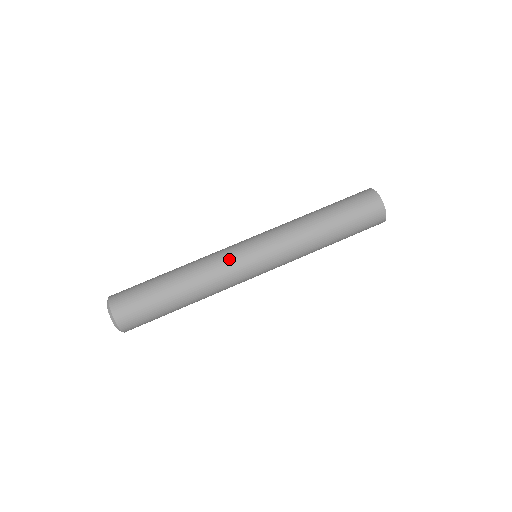
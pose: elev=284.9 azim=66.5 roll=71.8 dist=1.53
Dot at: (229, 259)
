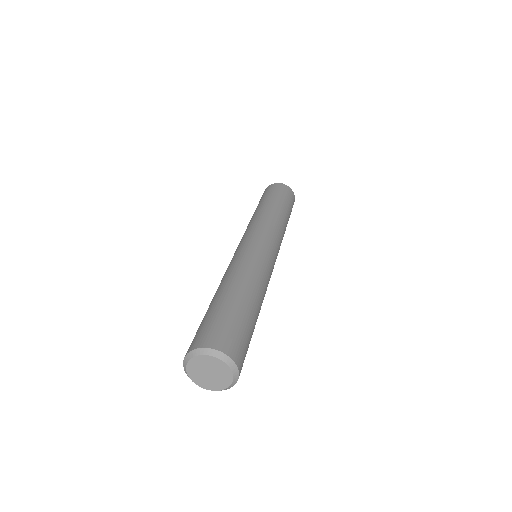
Dot at: (253, 253)
